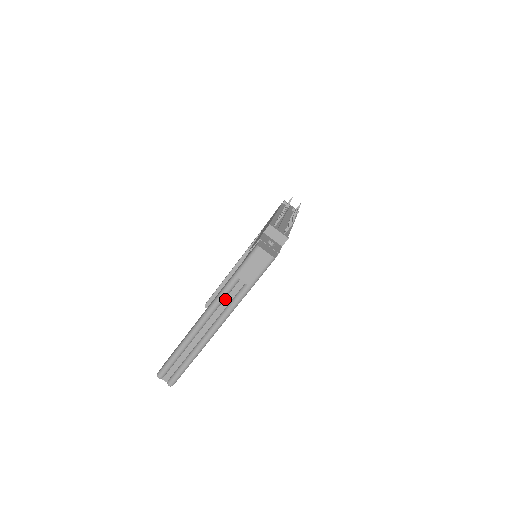
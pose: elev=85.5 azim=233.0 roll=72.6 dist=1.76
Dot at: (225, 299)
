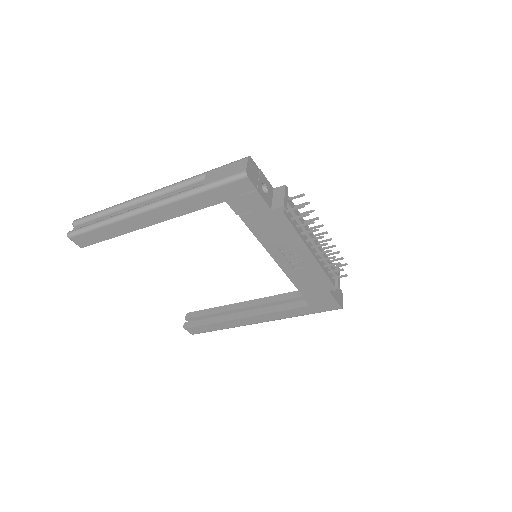
Dot at: (179, 191)
